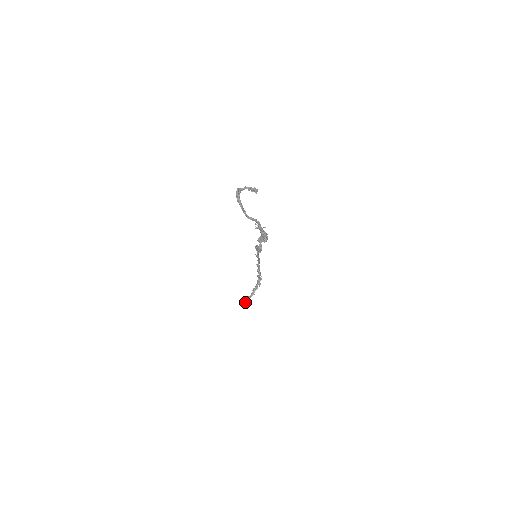
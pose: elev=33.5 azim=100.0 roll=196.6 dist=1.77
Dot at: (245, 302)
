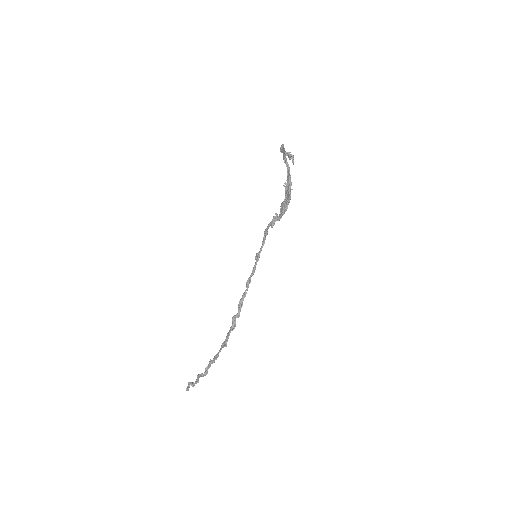
Dot at: (190, 382)
